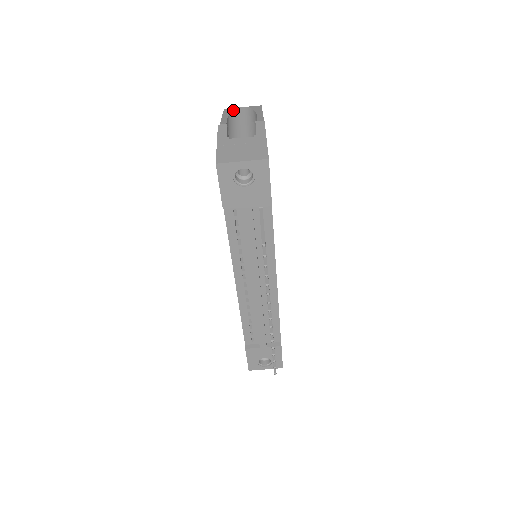
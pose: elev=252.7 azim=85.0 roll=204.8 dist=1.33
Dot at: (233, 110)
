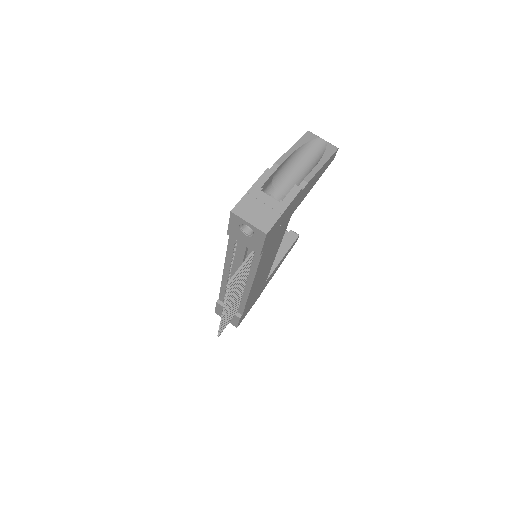
Dot at: (311, 140)
